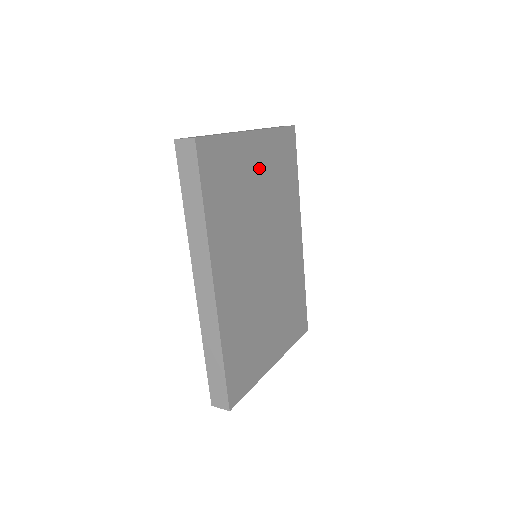
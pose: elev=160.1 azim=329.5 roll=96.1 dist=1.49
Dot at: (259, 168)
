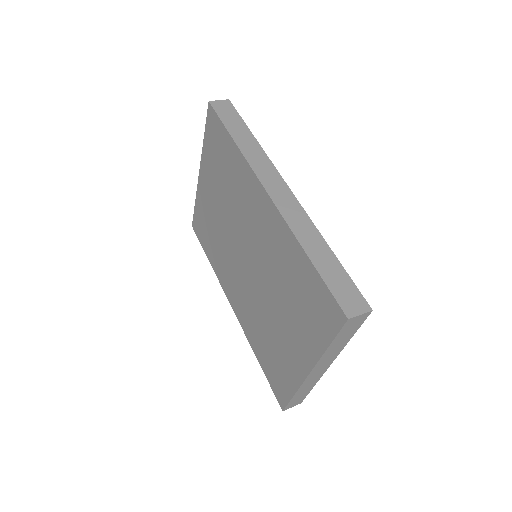
Dot at: occluded
